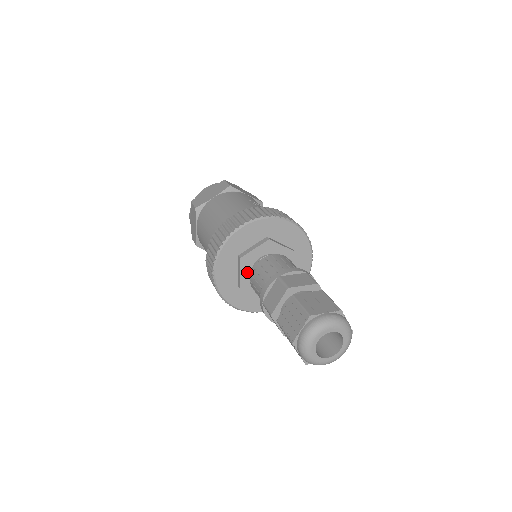
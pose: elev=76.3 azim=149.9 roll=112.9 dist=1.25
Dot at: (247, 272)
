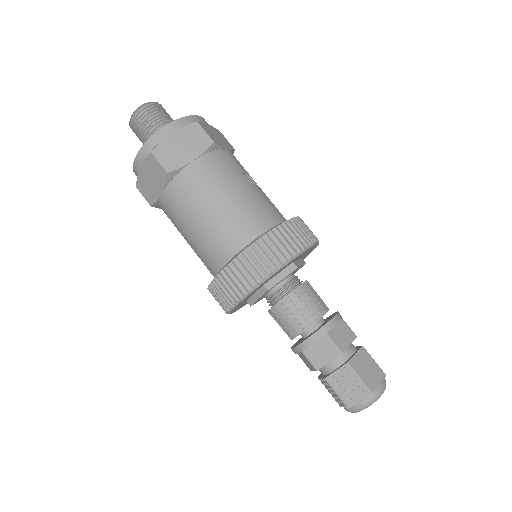
Dot at: occluded
